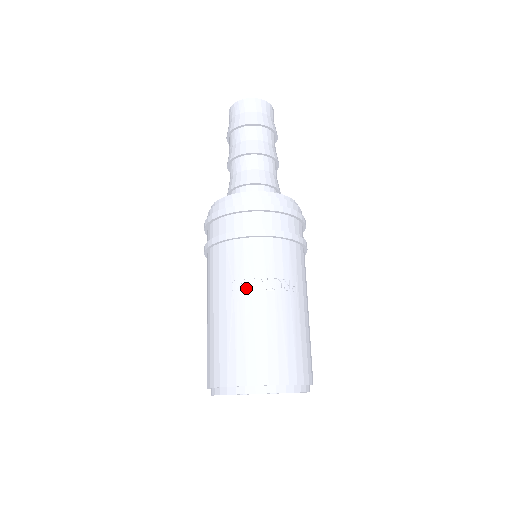
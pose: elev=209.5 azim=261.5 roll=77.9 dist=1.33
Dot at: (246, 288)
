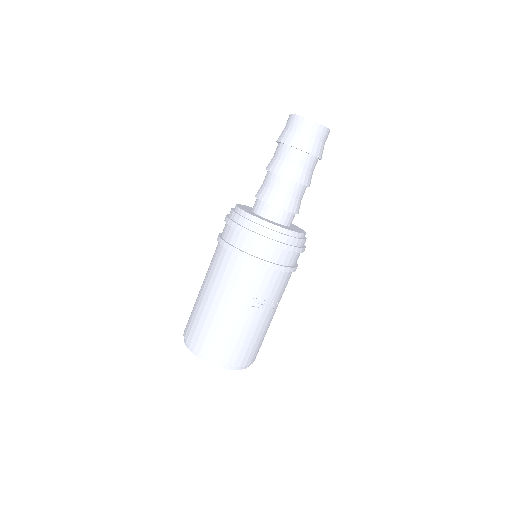
Dot at: (260, 306)
